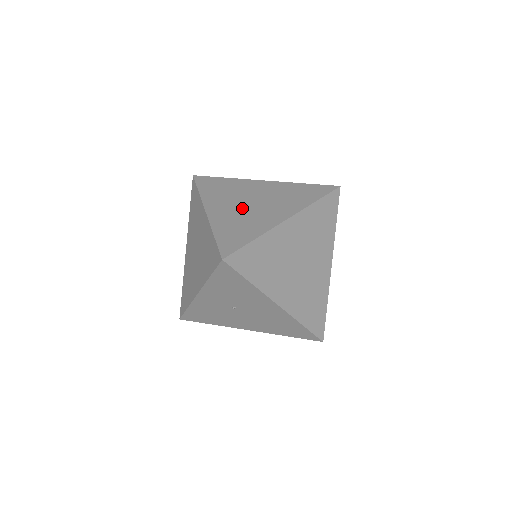
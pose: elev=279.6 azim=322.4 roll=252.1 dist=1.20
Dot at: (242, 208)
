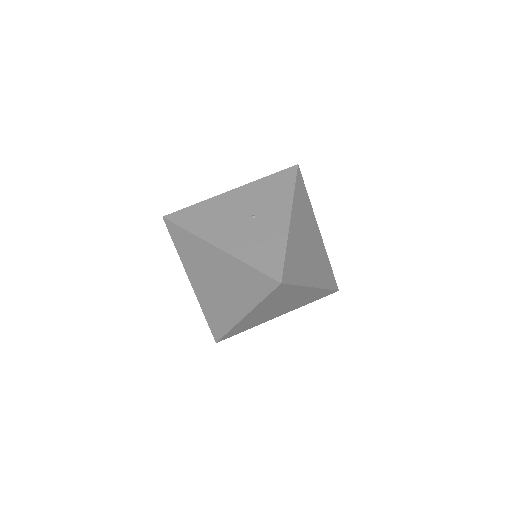
Dot at: (211, 289)
